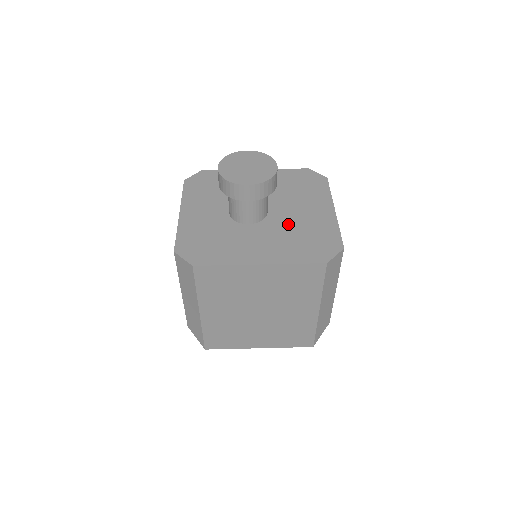
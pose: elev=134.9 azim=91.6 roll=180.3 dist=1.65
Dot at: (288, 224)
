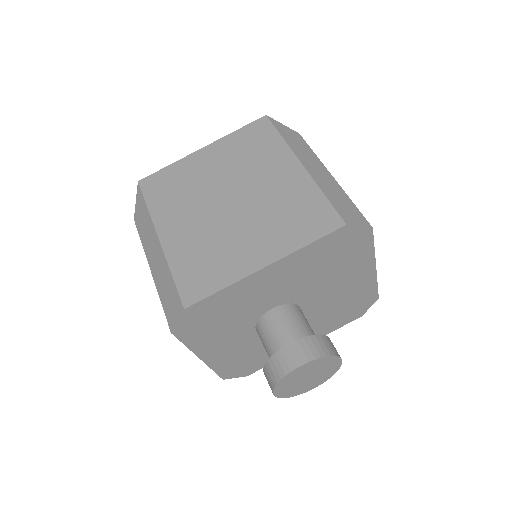
Dot at: (325, 308)
